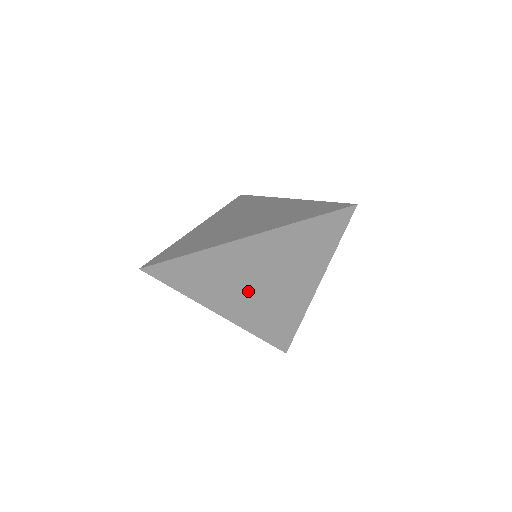
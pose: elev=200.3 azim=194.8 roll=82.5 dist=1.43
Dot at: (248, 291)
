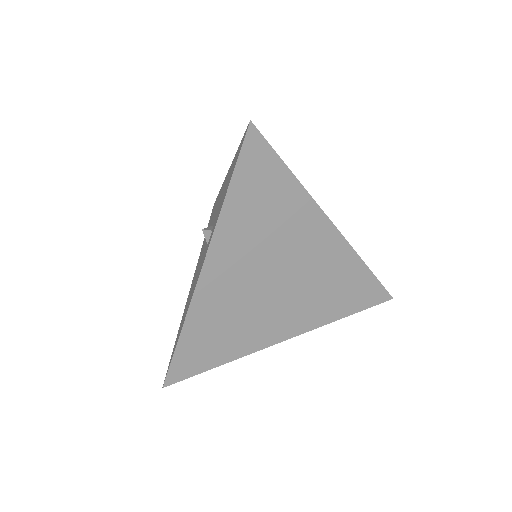
Dot at: (257, 273)
